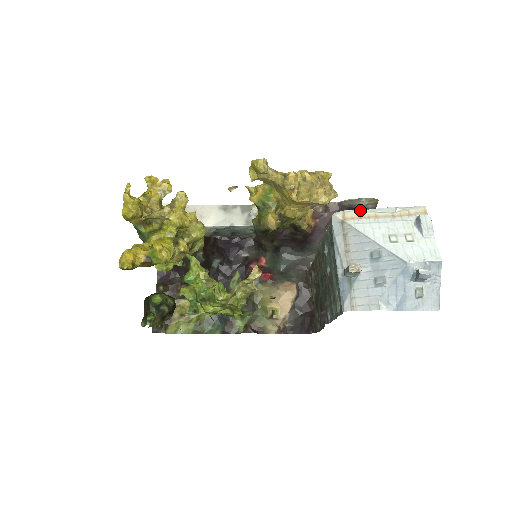
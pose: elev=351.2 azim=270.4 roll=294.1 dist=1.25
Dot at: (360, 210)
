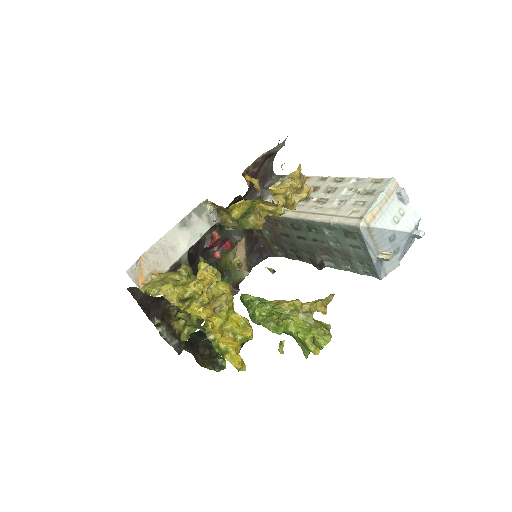
Dot at: (370, 210)
